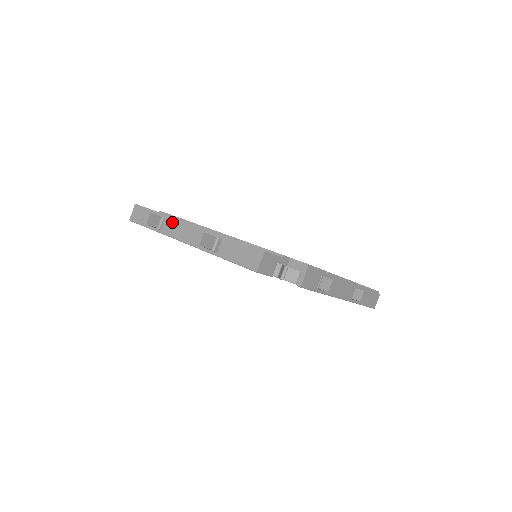
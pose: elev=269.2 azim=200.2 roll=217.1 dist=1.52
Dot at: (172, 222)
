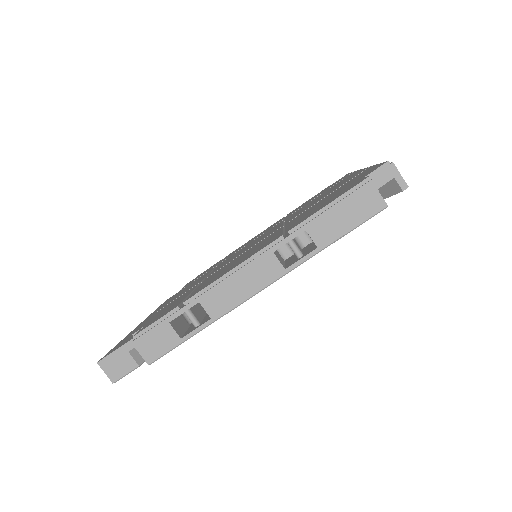
Dot at: occluded
